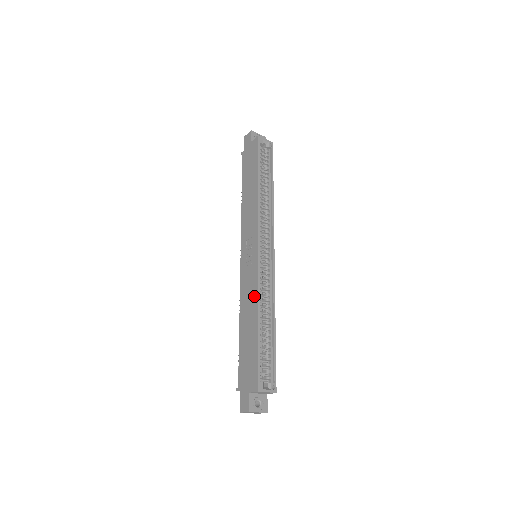
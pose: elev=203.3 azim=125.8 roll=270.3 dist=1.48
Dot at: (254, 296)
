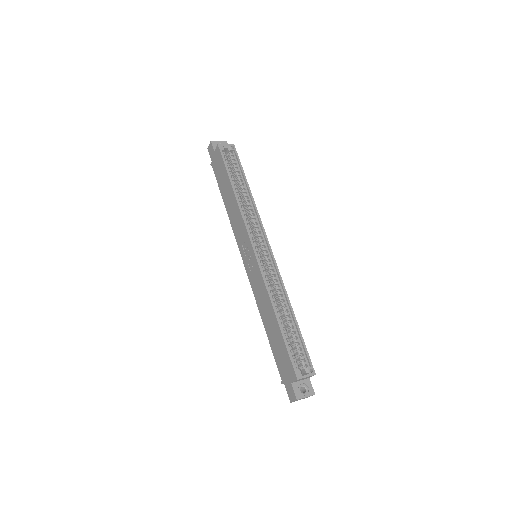
Dot at: (265, 295)
